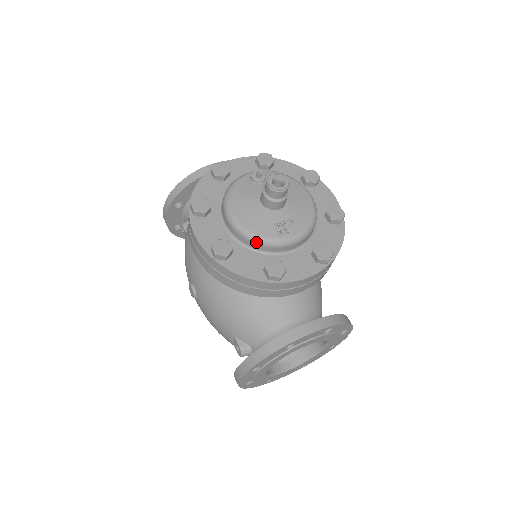
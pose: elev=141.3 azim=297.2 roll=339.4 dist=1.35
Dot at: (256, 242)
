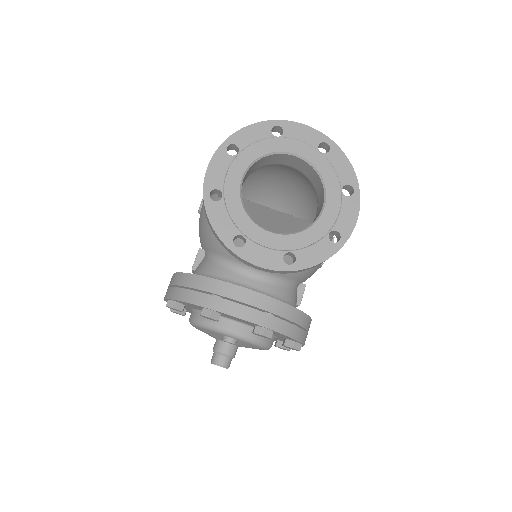
Dot at: occluded
